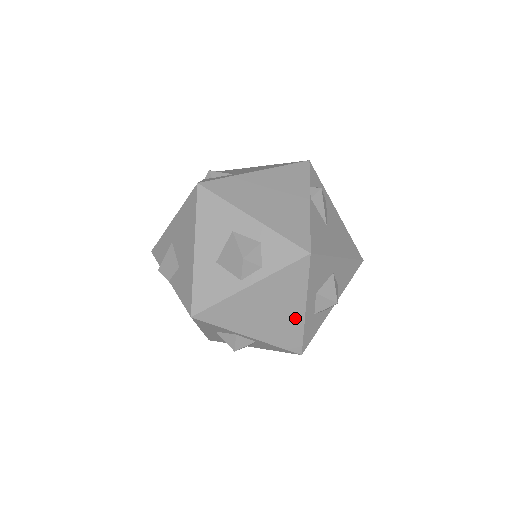
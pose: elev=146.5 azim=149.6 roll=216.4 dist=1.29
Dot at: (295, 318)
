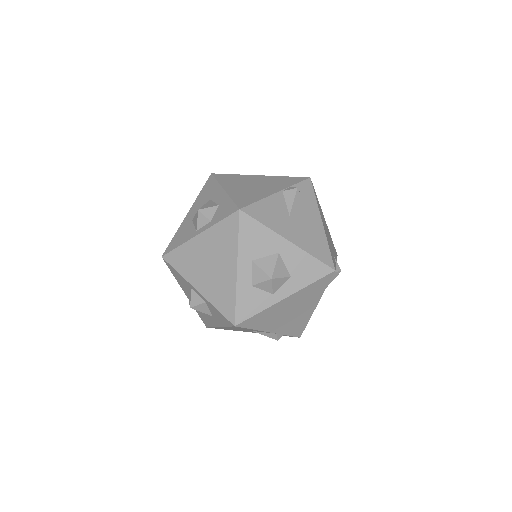
Dot at: (229, 278)
